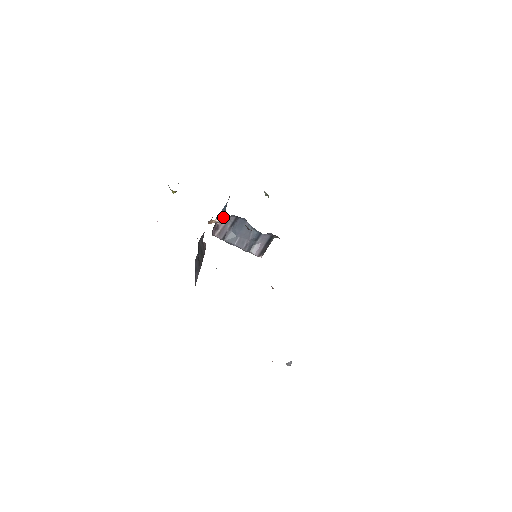
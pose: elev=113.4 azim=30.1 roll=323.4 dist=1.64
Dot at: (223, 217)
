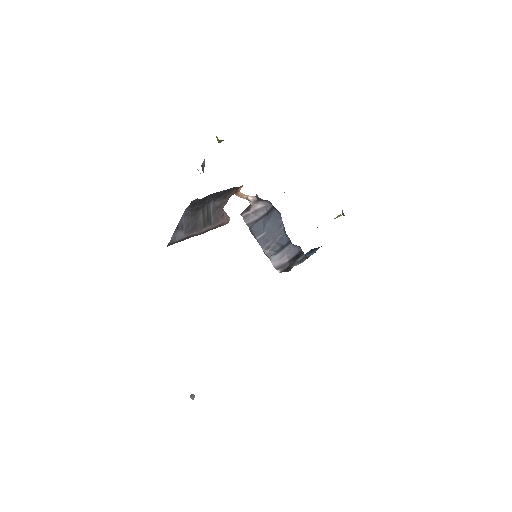
Dot at: (257, 197)
